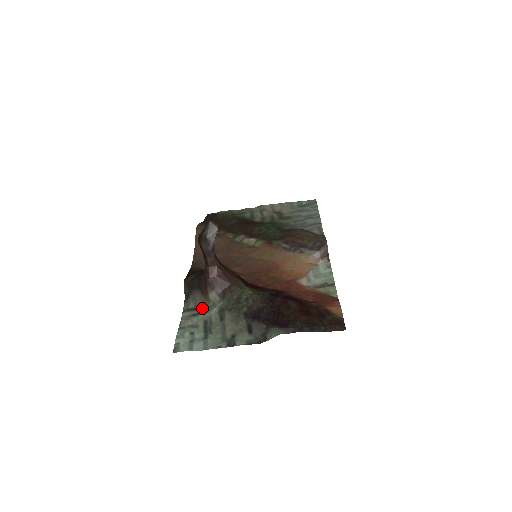
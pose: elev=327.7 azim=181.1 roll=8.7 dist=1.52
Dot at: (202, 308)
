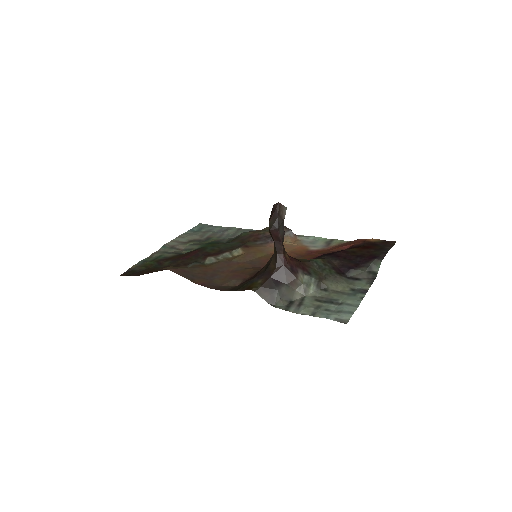
Dot at: (296, 297)
